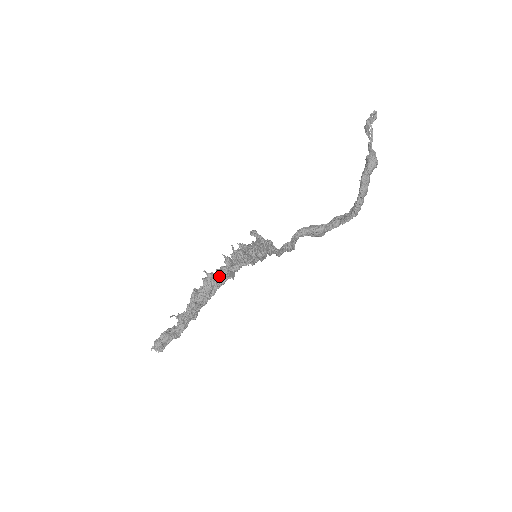
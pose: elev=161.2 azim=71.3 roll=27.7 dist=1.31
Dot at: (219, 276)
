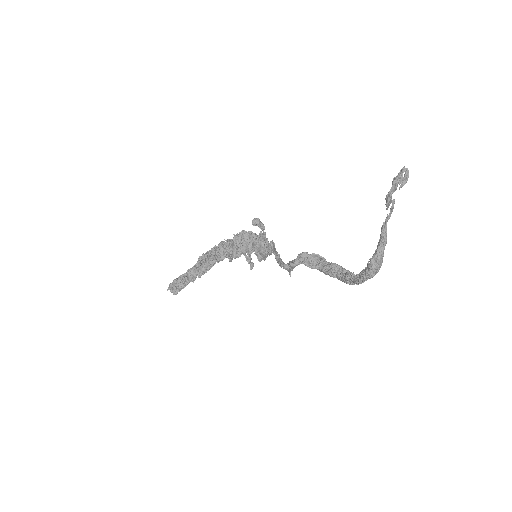
Dot at: (222, 255)
